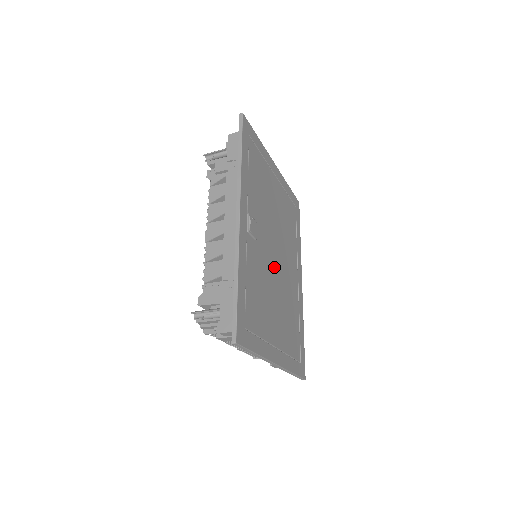
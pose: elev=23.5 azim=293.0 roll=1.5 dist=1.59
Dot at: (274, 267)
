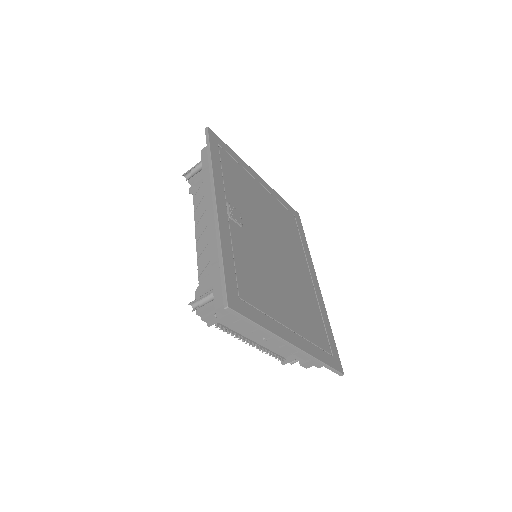
Dot at: (273, 257)
